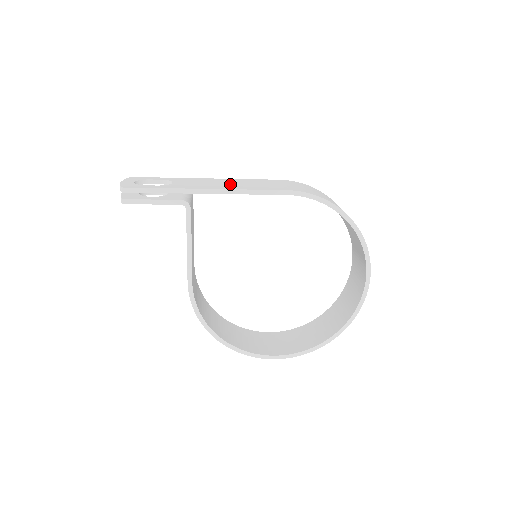
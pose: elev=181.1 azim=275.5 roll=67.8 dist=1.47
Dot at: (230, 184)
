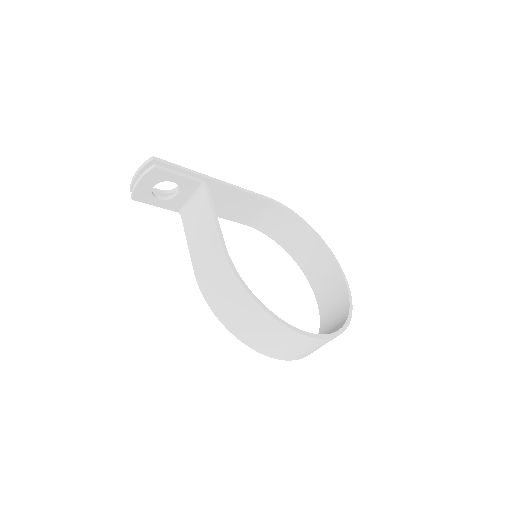
Dot at: occluded
